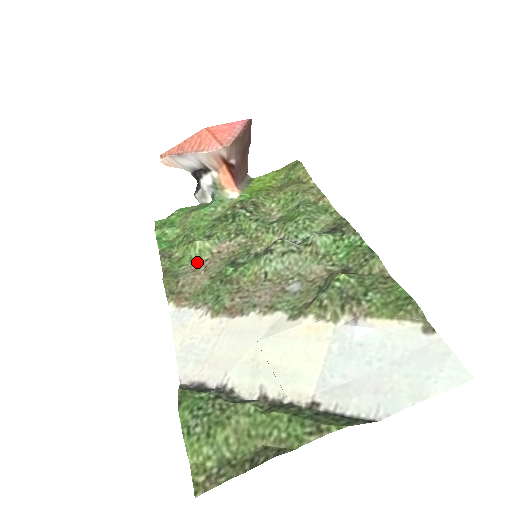
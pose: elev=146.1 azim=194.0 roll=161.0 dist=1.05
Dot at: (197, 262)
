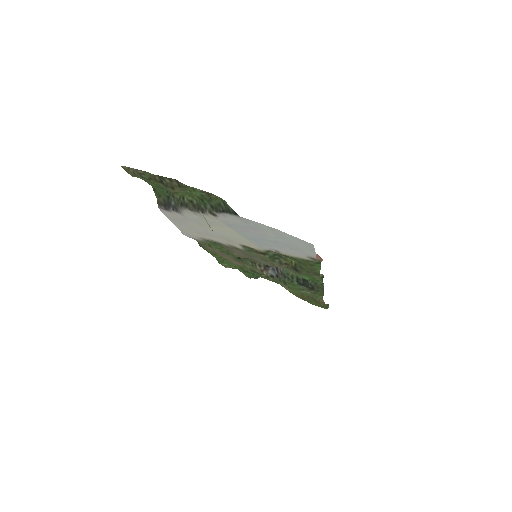
Dot at: occluded
